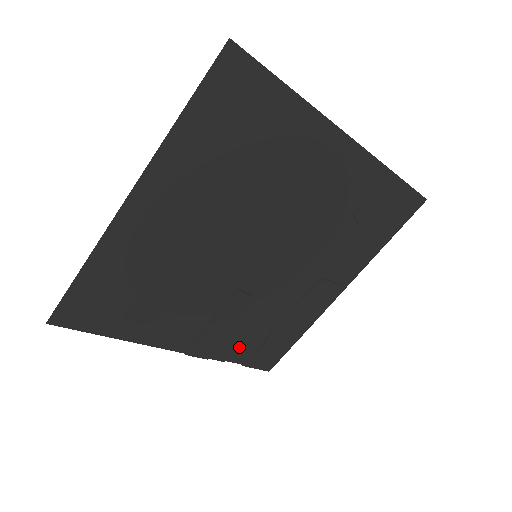
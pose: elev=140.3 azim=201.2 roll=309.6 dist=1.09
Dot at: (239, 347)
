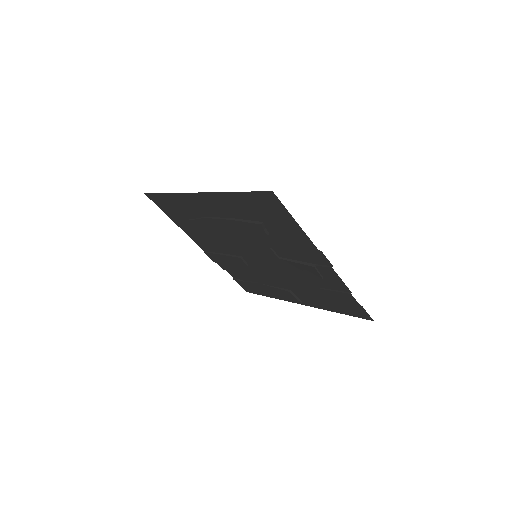
Dot at: (234, 272)
